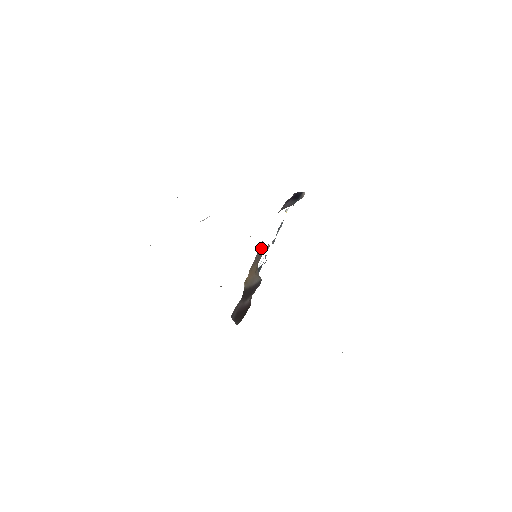
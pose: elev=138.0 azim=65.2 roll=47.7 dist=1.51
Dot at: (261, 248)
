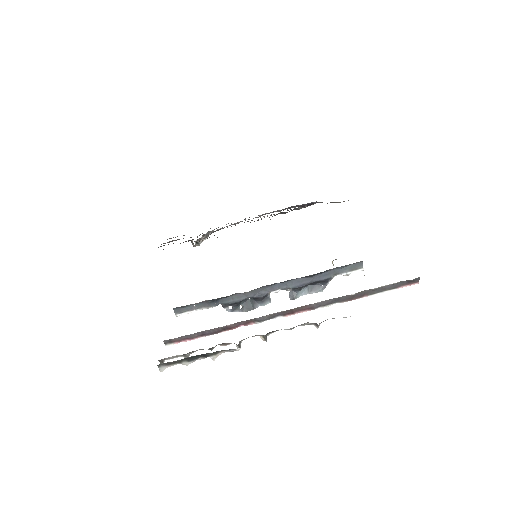
Dot at: occluded
